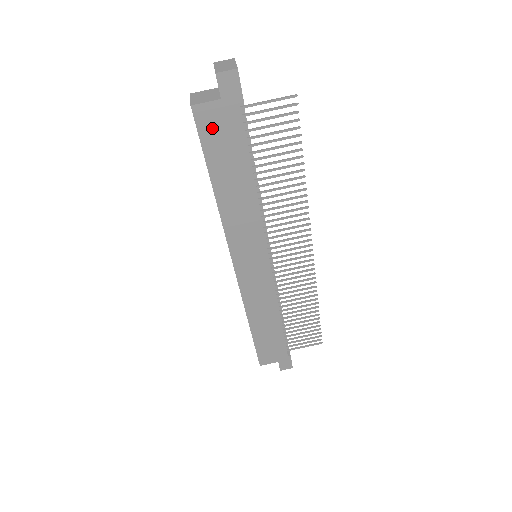
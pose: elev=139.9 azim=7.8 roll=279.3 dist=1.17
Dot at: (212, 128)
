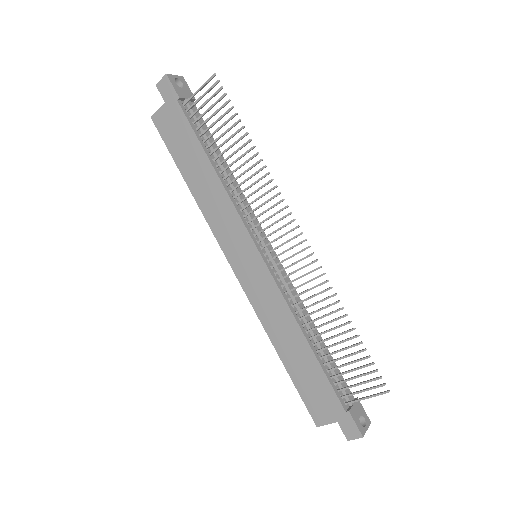
Dot at: (168, 129)
